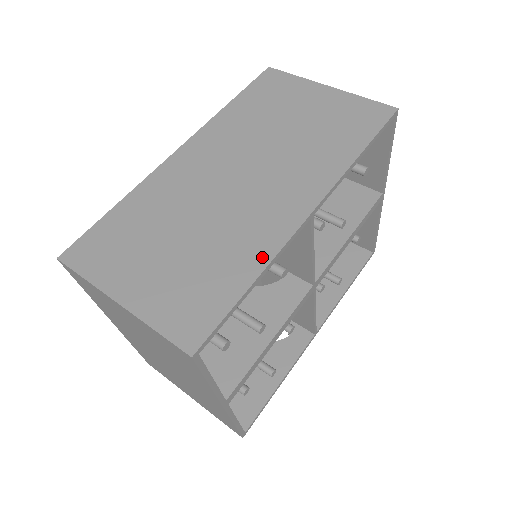
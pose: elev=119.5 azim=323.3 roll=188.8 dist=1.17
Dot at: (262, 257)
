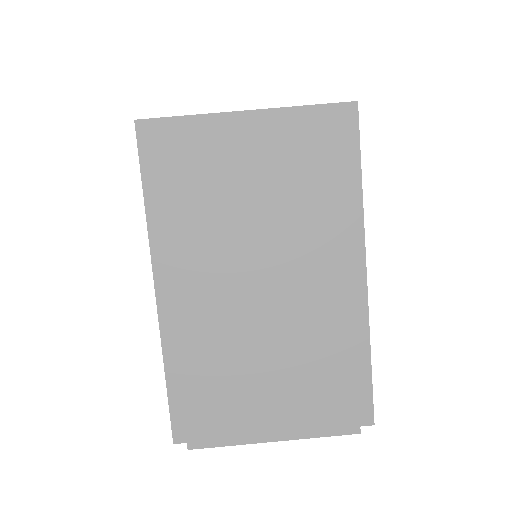
Dot at: occluded
